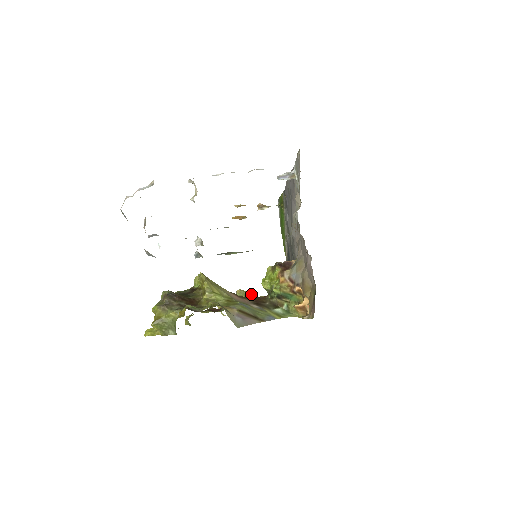
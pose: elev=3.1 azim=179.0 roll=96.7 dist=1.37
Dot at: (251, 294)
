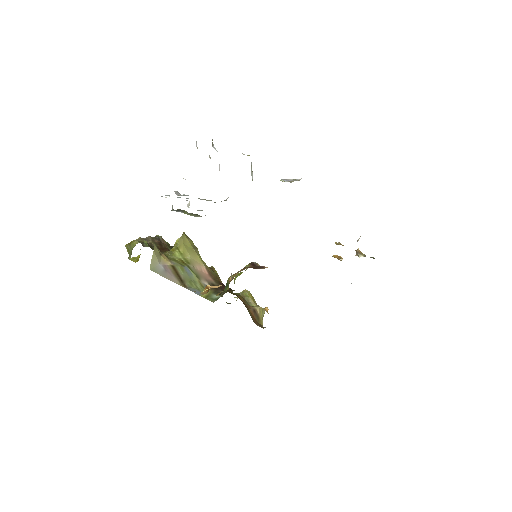
Dot at: (251, 298)
